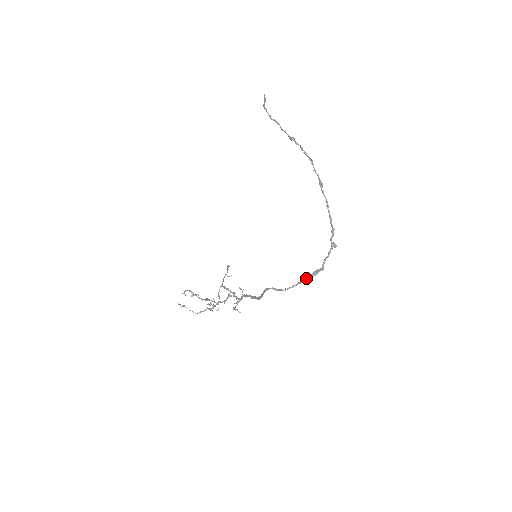
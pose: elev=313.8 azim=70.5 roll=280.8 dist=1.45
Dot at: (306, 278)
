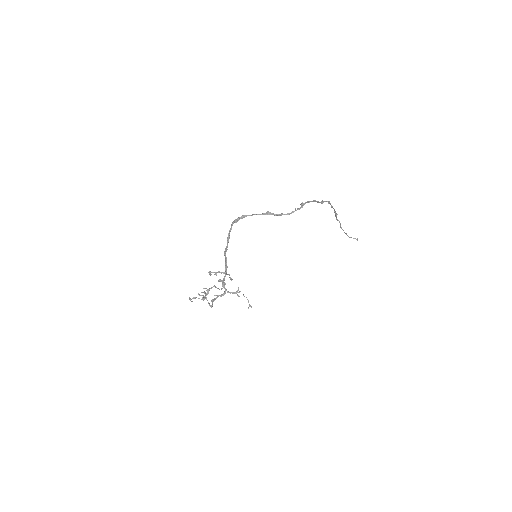
Dot at: occluded
